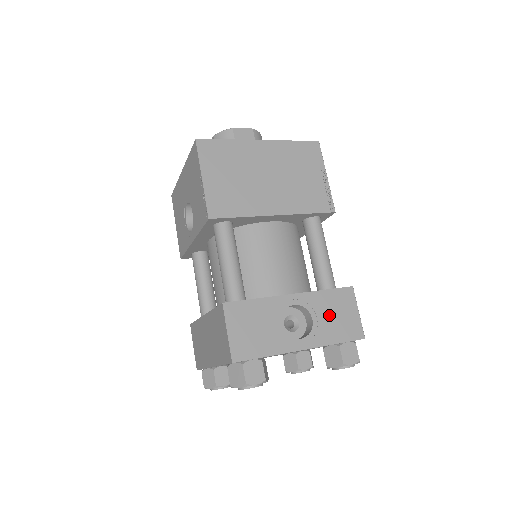
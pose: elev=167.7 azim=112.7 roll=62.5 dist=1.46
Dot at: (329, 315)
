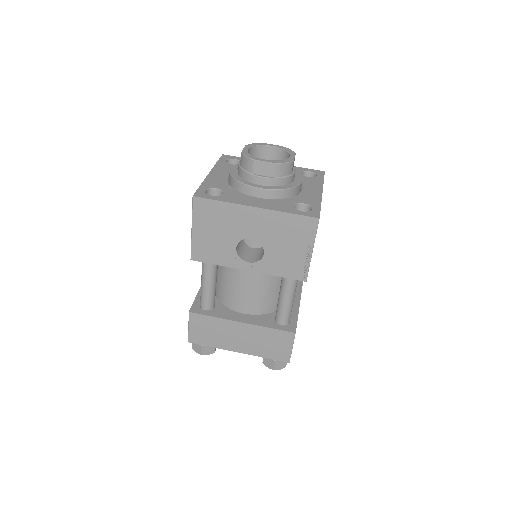
Dot at: occluded
